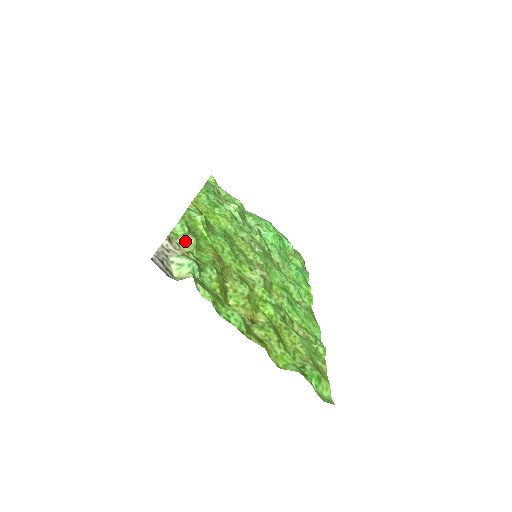
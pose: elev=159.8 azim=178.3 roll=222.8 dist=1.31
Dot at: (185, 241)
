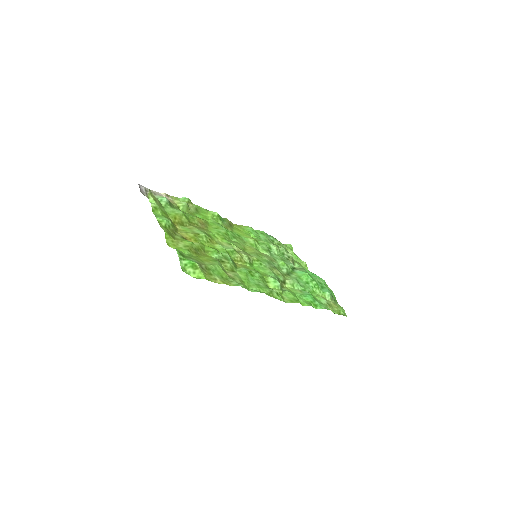
Dot at: (179, 201)
